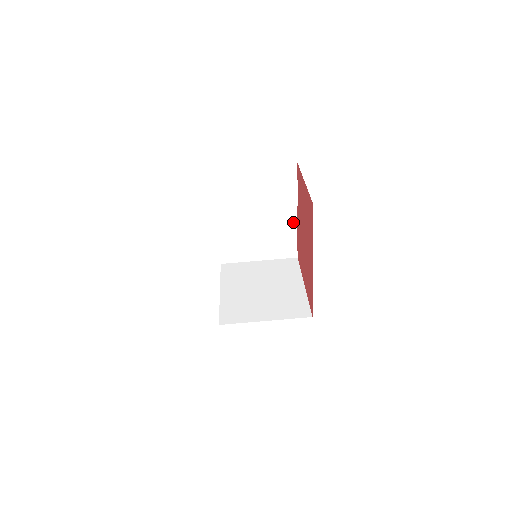
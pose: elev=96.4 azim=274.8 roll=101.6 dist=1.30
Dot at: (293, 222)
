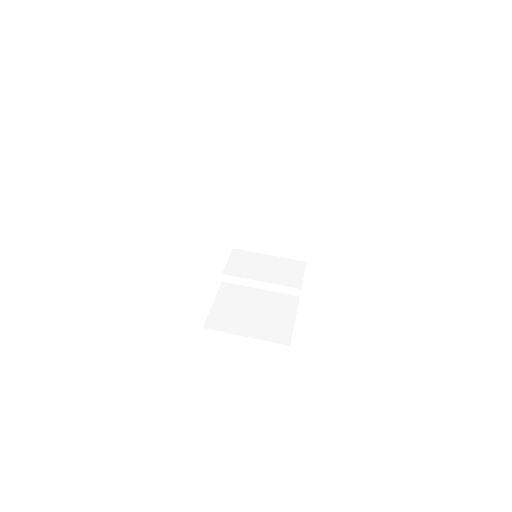
Dot at: (293, 312)
